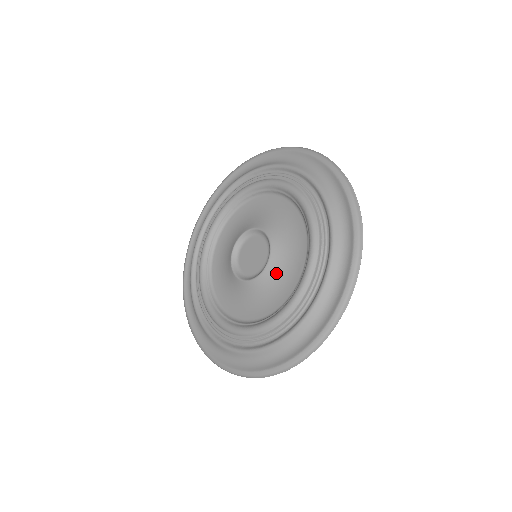
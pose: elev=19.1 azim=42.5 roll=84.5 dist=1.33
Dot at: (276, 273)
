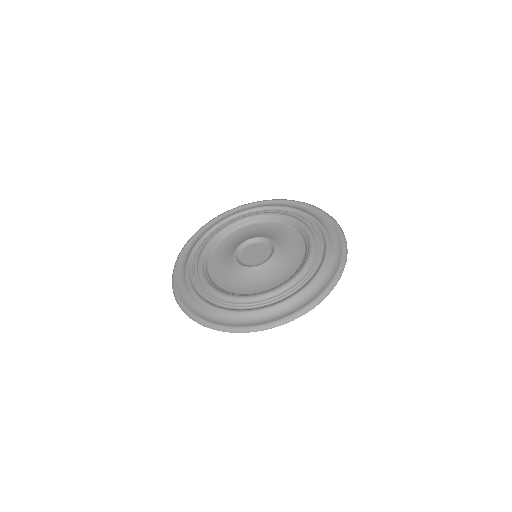
Dot at: (282, 257)
